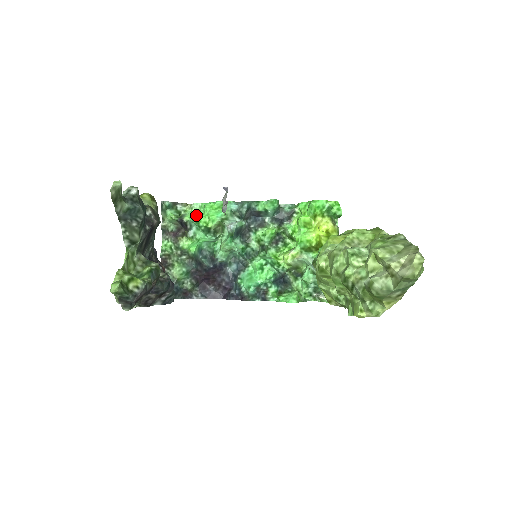
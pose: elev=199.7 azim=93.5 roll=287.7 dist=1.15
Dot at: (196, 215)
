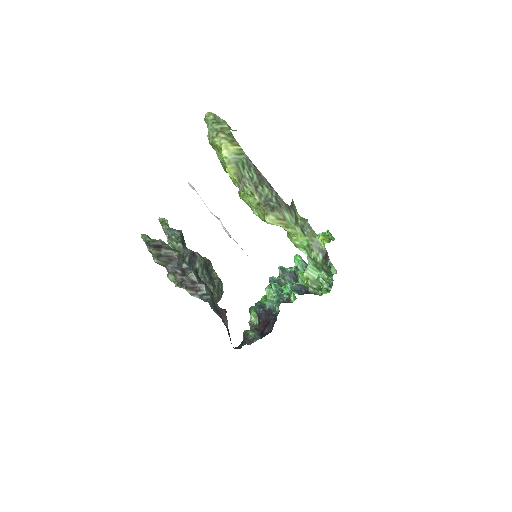
Dot at: occluded
